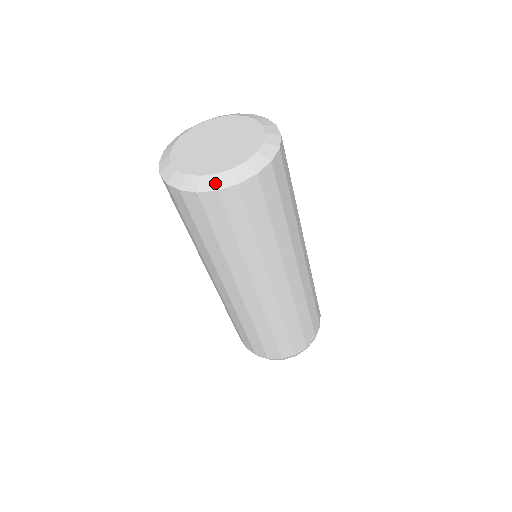
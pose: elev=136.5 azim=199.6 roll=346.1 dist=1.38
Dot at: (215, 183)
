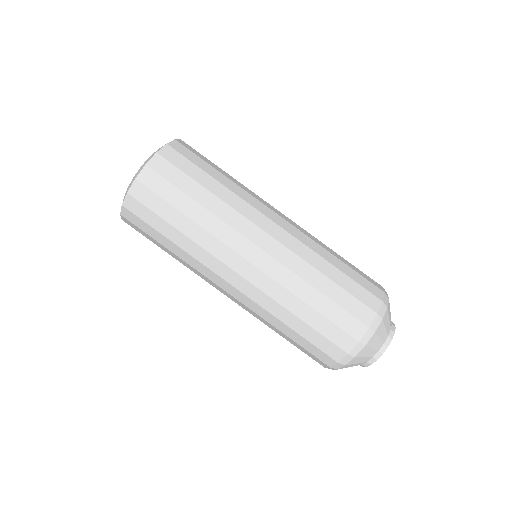
Dot at: (127, 191)
